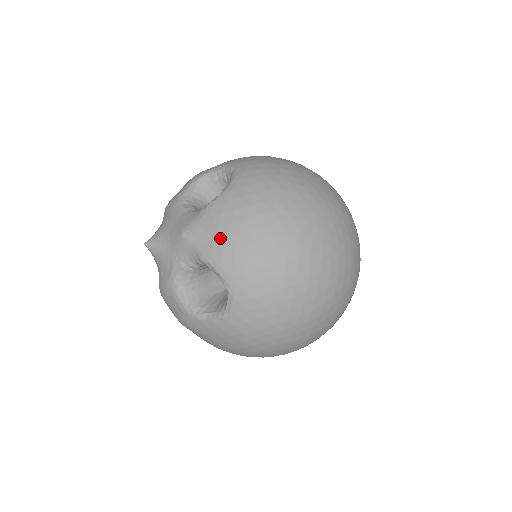
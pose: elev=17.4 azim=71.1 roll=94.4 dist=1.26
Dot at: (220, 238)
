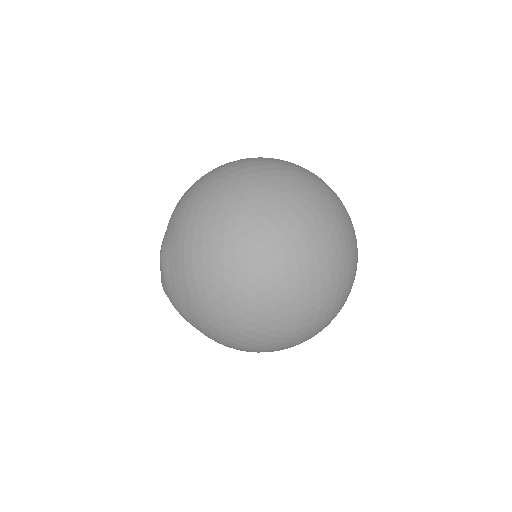
Dot at: occluded
